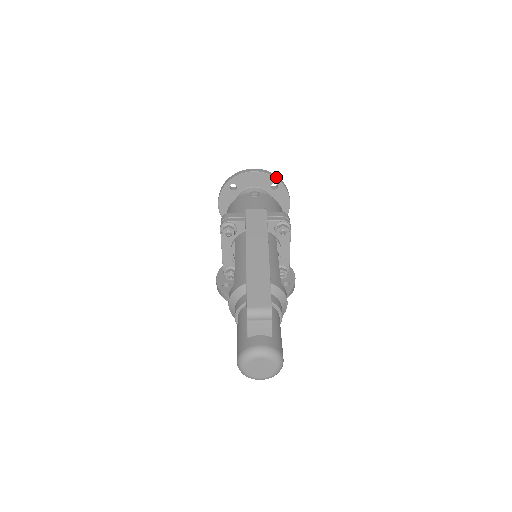
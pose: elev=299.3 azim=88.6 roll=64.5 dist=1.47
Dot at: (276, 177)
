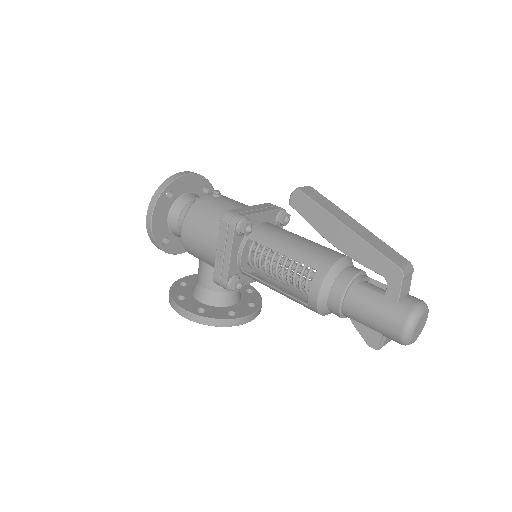
Dot at: (207, 179)
